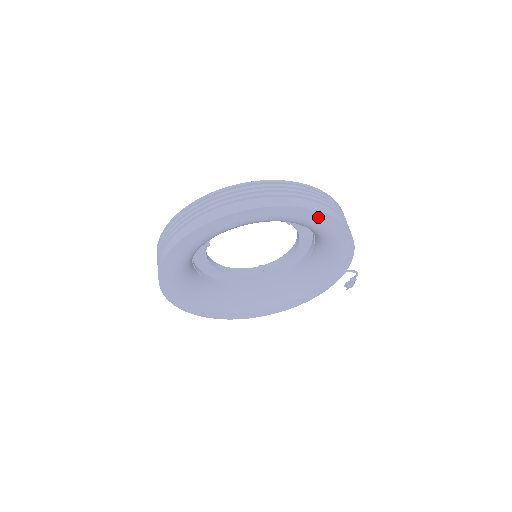
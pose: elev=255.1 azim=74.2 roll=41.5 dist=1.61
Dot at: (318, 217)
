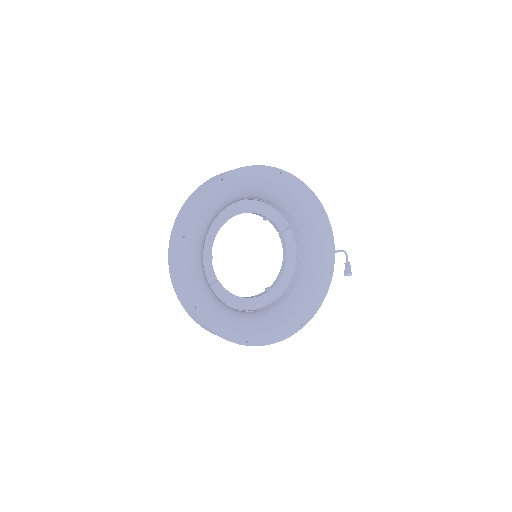
Dot at: (283, 176)
